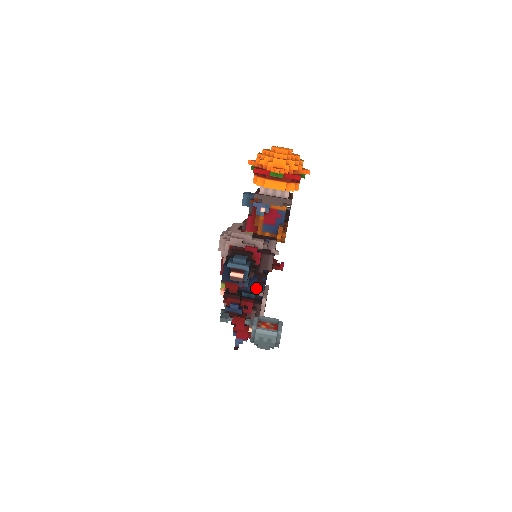
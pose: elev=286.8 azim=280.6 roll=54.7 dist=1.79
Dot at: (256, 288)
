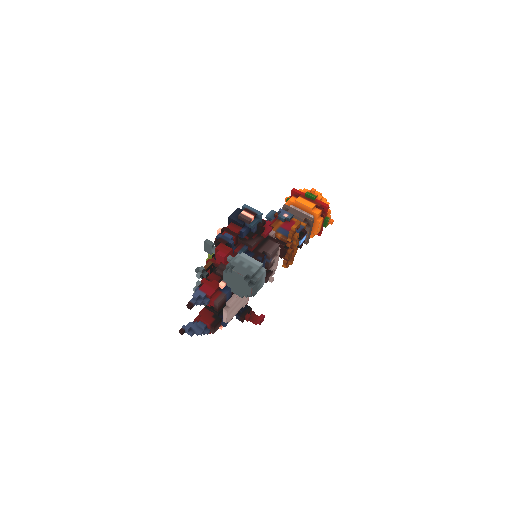
Dot at: occluded
